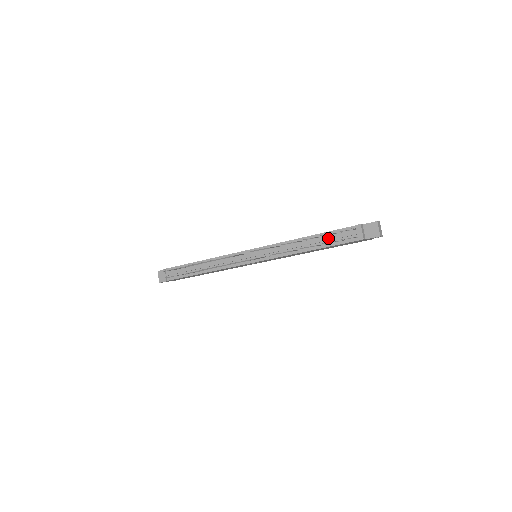
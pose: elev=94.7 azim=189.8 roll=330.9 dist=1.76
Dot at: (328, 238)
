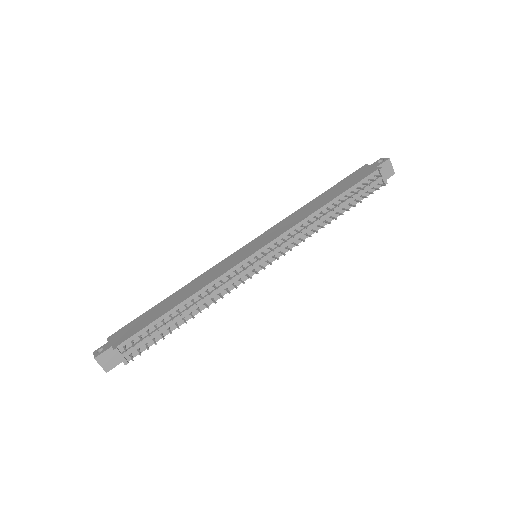
Dot at: occluded
